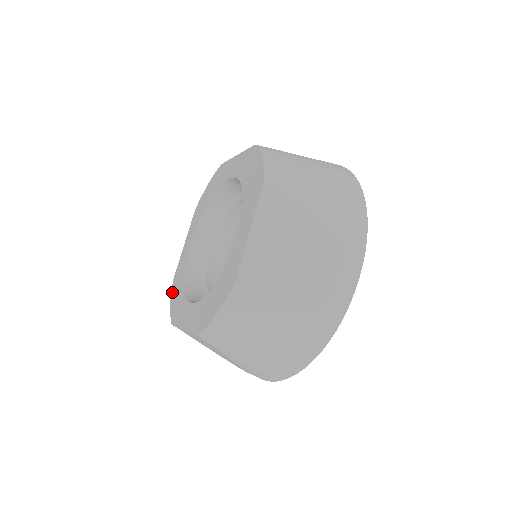
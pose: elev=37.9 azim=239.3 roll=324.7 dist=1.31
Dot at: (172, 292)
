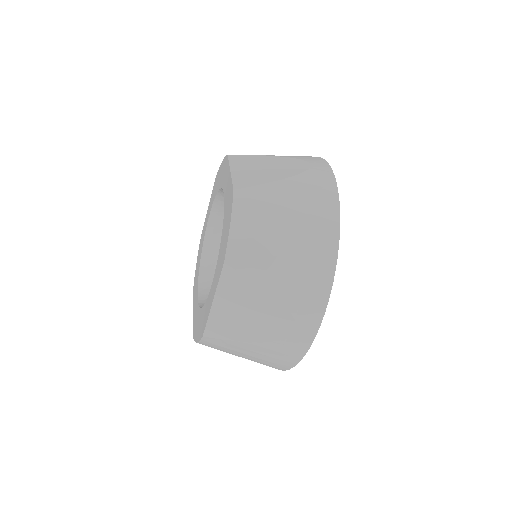
Dot at: (195, 338)
